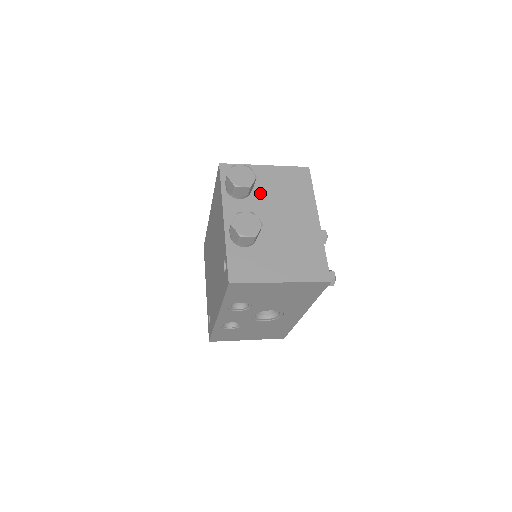
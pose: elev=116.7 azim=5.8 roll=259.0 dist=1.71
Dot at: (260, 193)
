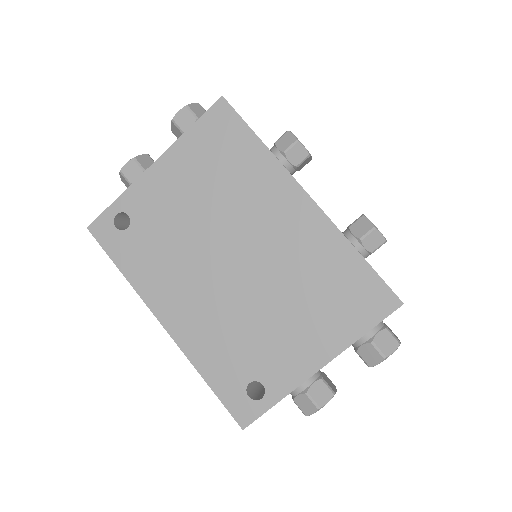
Dot at: occluded
